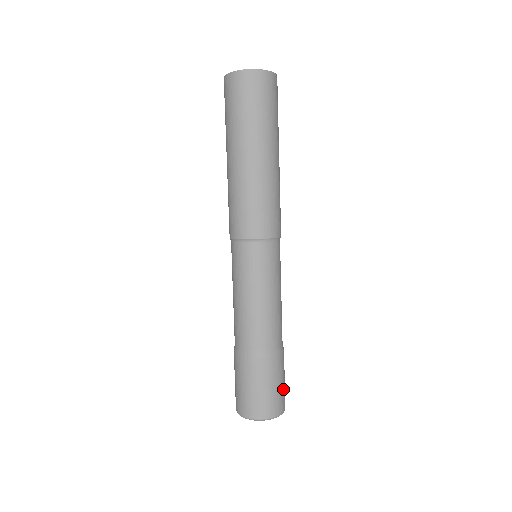
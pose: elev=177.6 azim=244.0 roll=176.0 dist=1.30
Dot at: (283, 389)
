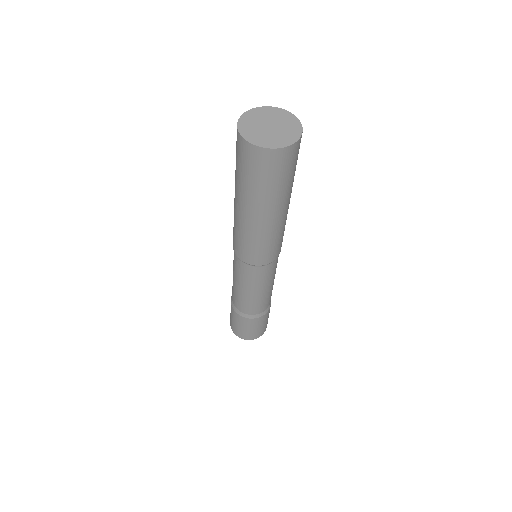
Dot at: occluded
